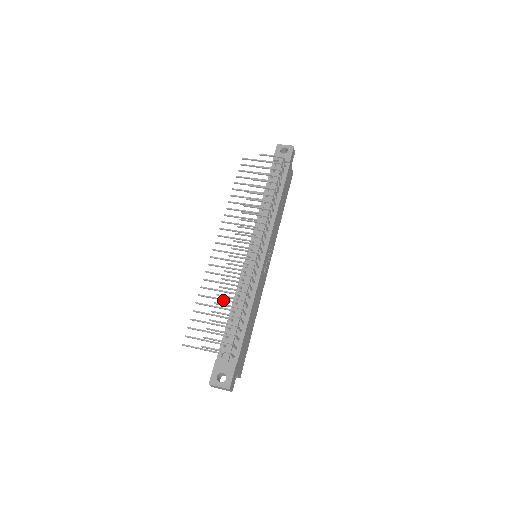
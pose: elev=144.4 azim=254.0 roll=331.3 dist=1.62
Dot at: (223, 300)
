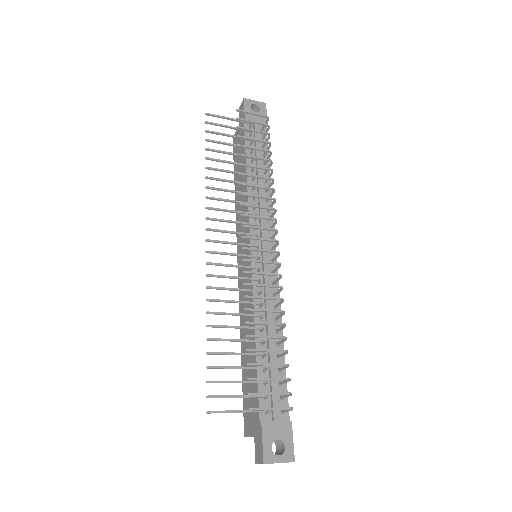
Dot at: (246, 328)
